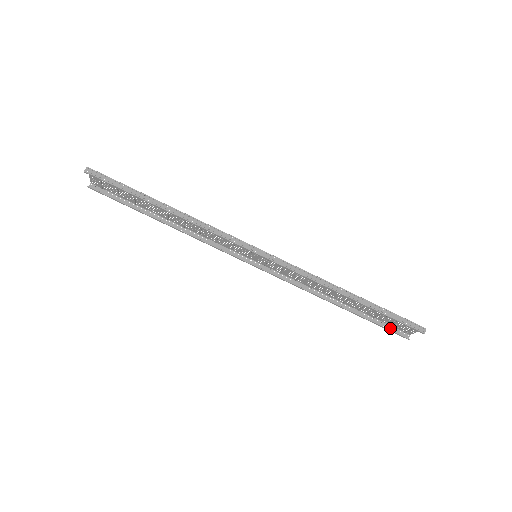
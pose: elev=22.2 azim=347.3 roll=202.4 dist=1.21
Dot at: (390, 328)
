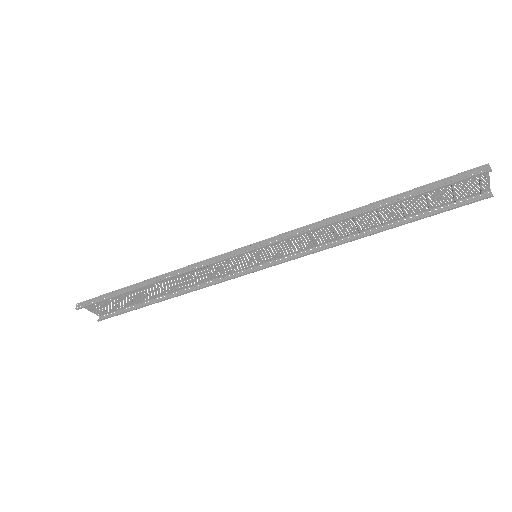
Dot at: (459, 204)
